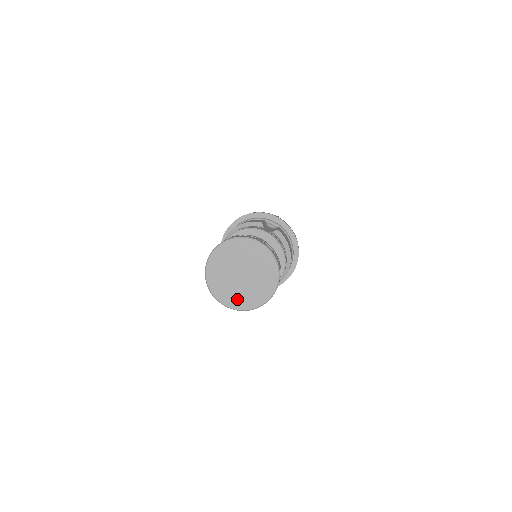
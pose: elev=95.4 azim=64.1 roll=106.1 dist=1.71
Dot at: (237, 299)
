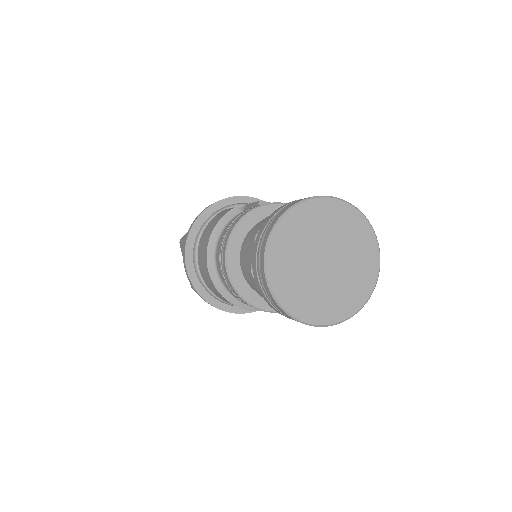
Dot at: (344, 300)
